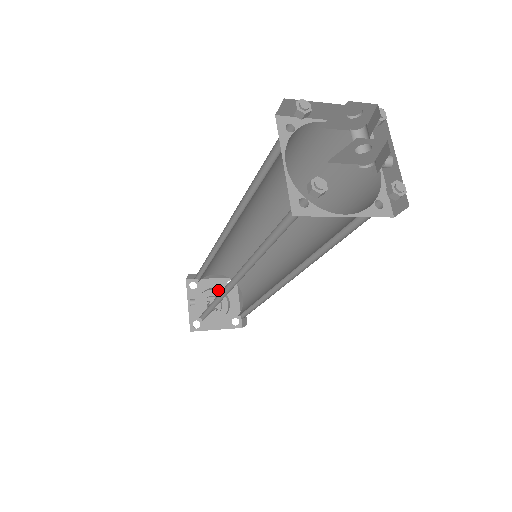
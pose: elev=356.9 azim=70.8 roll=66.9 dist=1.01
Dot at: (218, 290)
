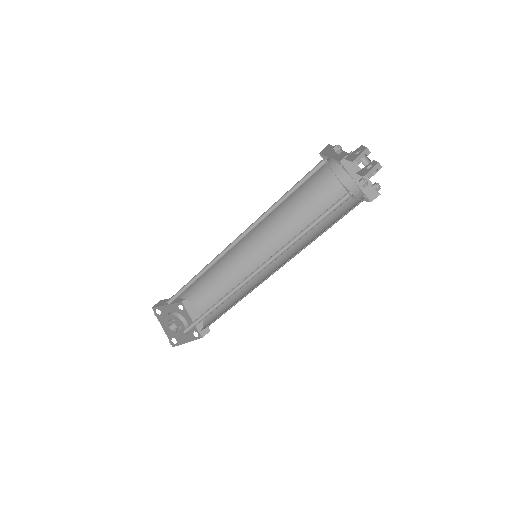
Dot at: (173, 314)
